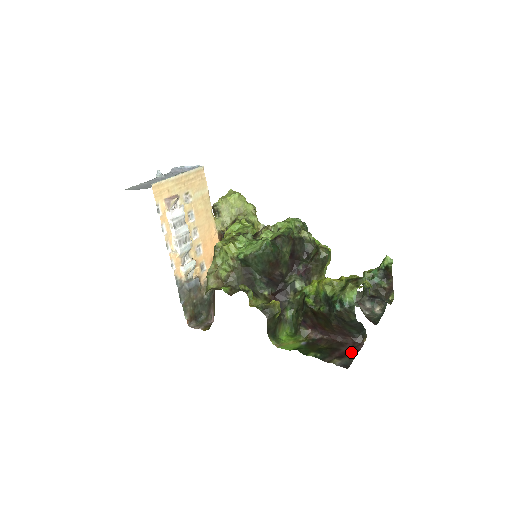
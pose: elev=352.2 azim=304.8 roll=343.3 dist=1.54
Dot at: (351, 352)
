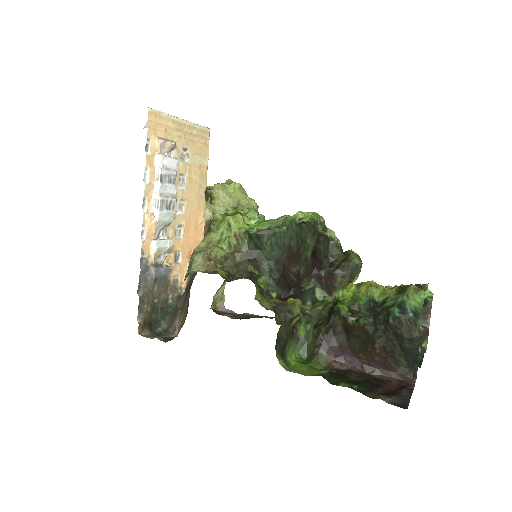
Dot at: (401, 391)
